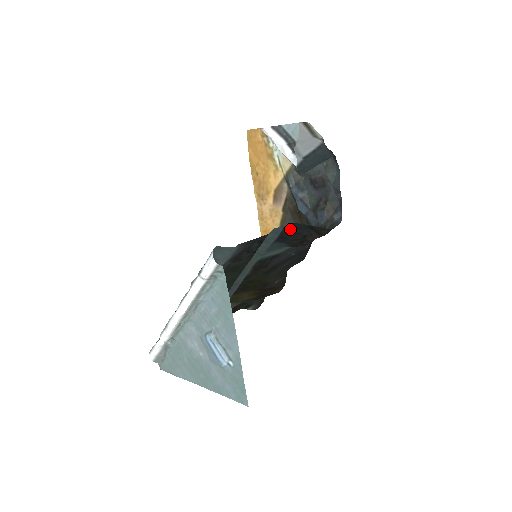
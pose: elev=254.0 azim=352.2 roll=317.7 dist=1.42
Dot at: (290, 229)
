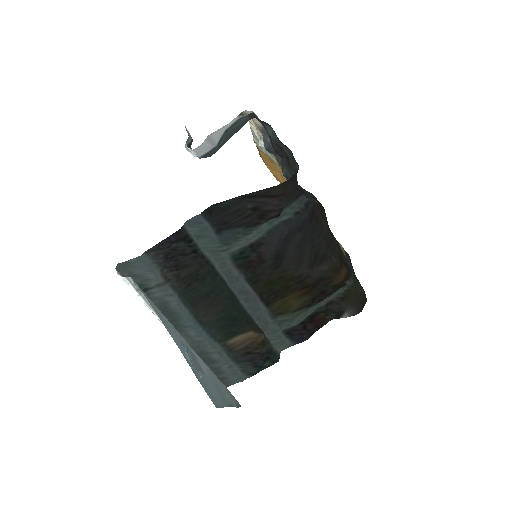
Dot at: (220, 212)
